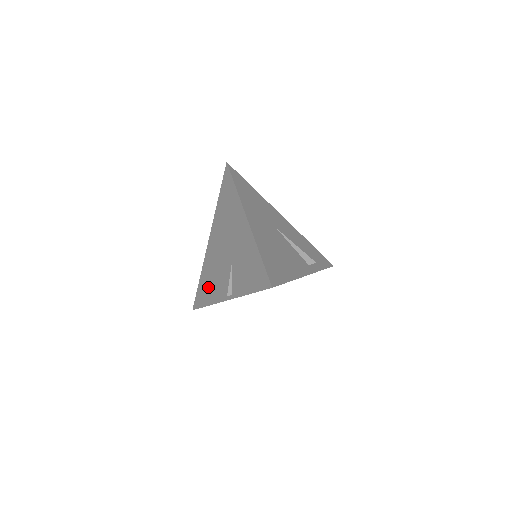
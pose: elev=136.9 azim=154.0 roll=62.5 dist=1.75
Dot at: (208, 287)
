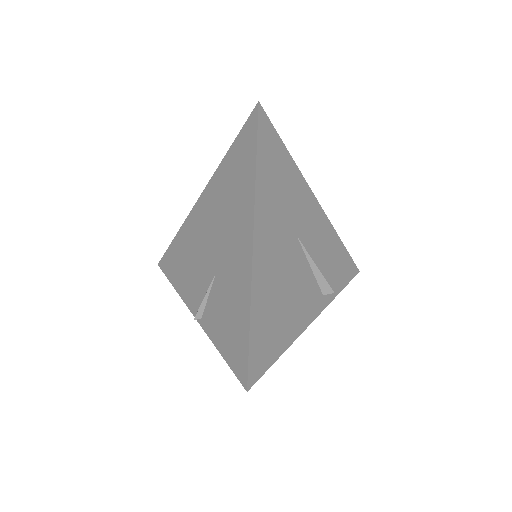
Dot at: (180, 264)
